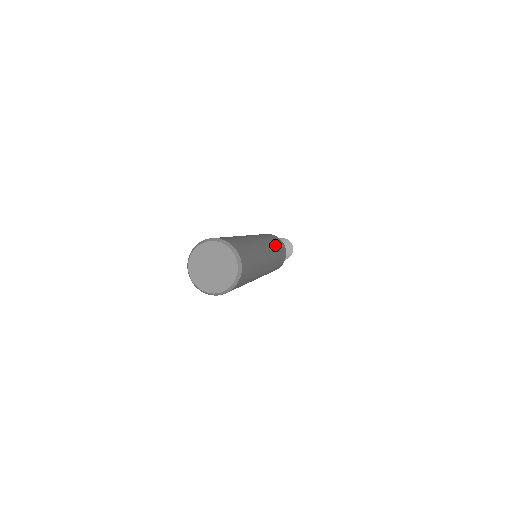
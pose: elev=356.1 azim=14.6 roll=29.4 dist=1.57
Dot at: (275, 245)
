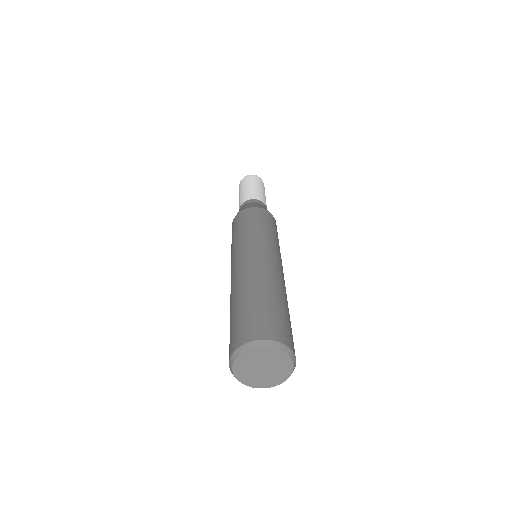
Dot at: (276, 240)
